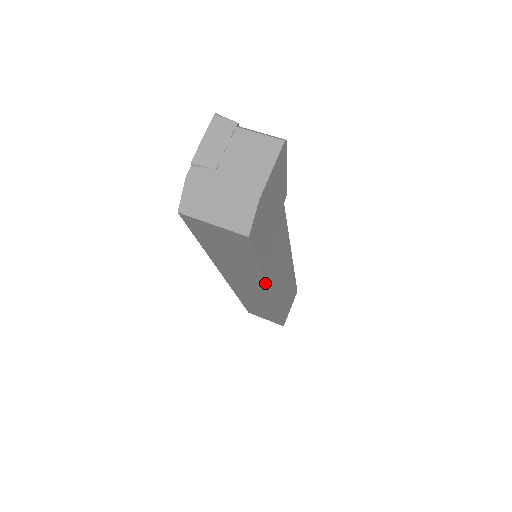
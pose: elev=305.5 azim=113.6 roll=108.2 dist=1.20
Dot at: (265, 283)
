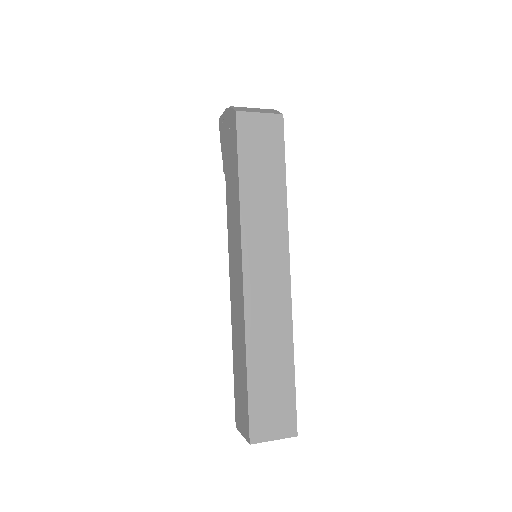
Dot at: (286, 224)
